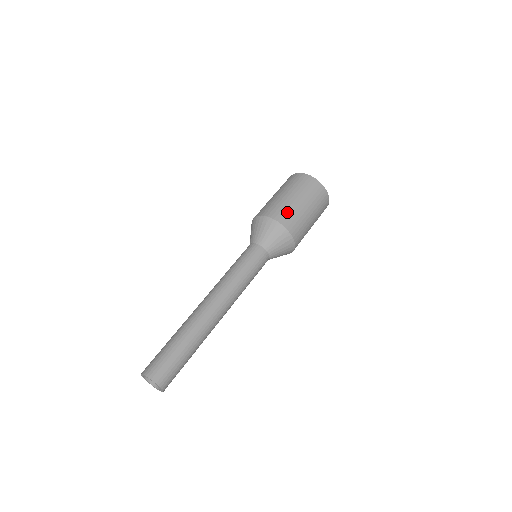
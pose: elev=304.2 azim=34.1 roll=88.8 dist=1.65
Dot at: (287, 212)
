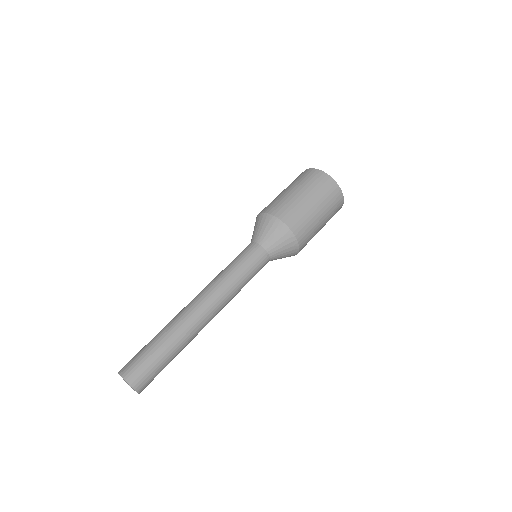
Dot at: (293, 211)
